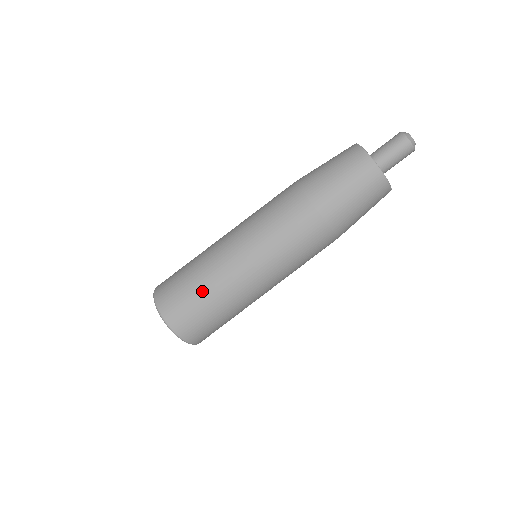
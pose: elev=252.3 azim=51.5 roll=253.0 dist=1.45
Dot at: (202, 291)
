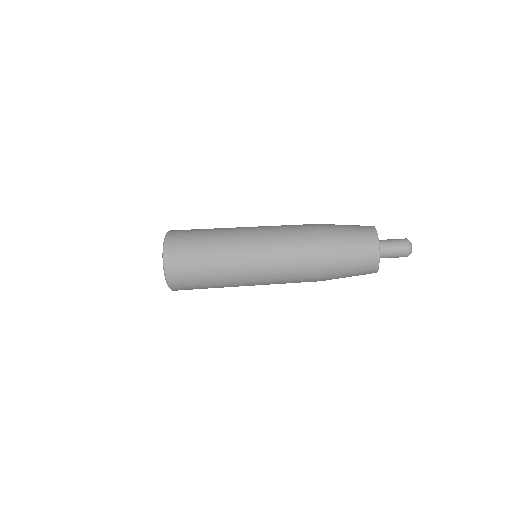
Dot at: occluded
